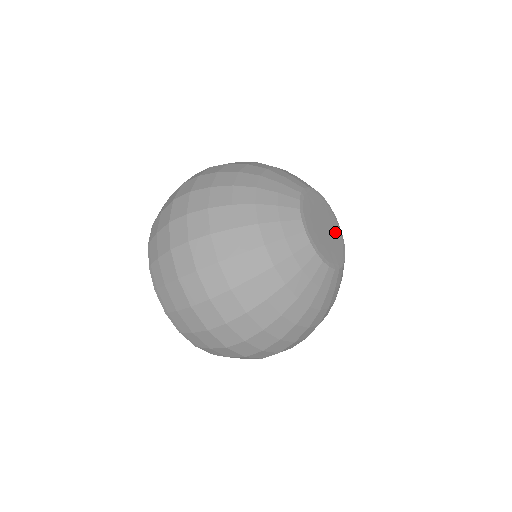
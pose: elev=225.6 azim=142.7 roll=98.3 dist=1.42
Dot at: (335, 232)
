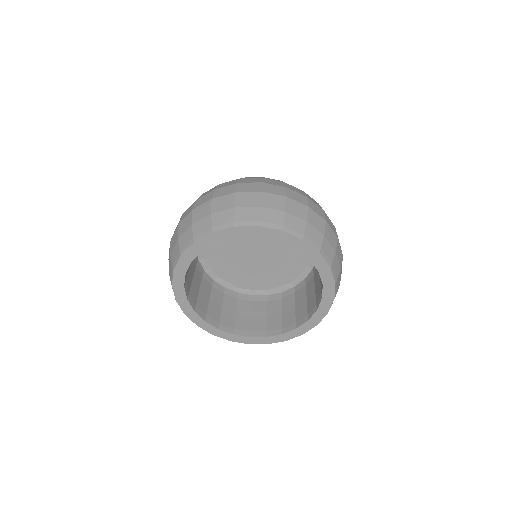
Dot at: occluded
